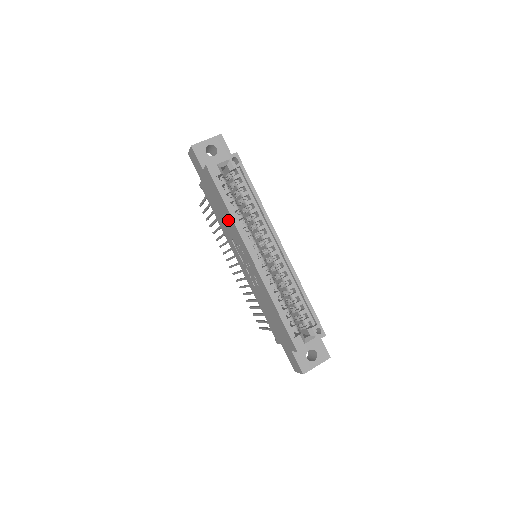
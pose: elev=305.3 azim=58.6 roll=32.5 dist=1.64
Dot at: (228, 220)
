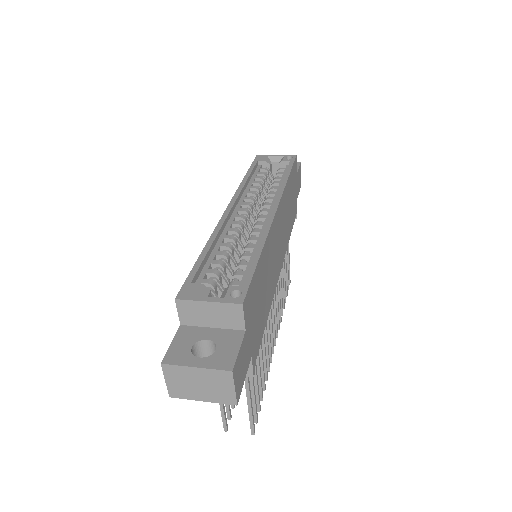
Dot at: occluded
